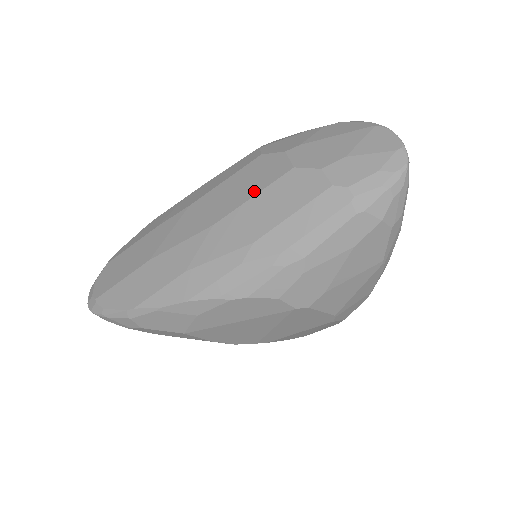
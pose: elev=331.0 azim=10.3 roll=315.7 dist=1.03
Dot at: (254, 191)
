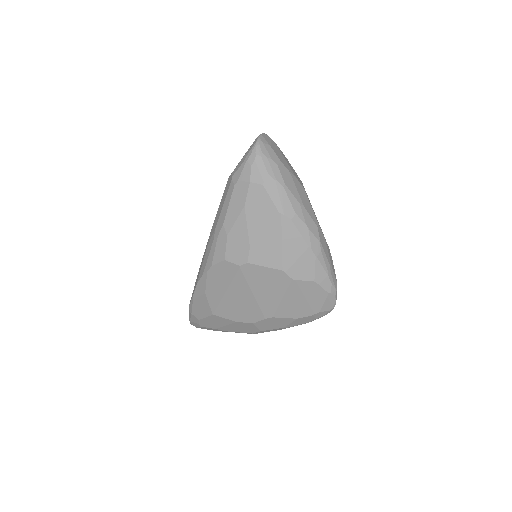
Dot at: occluded
